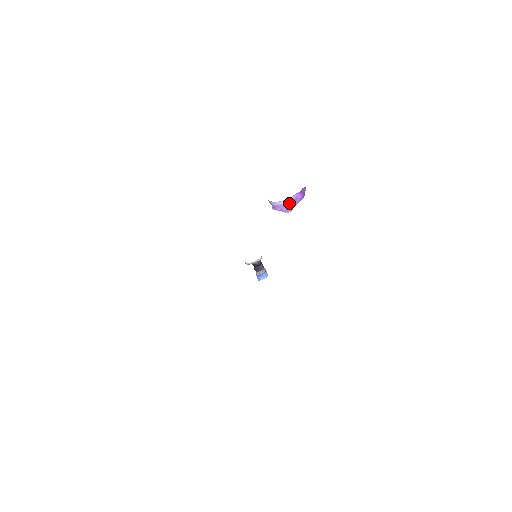
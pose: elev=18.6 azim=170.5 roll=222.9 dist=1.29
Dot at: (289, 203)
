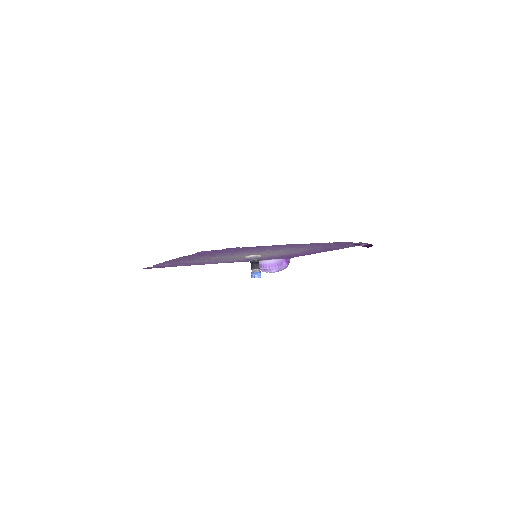
Dot at: (276, 263)
